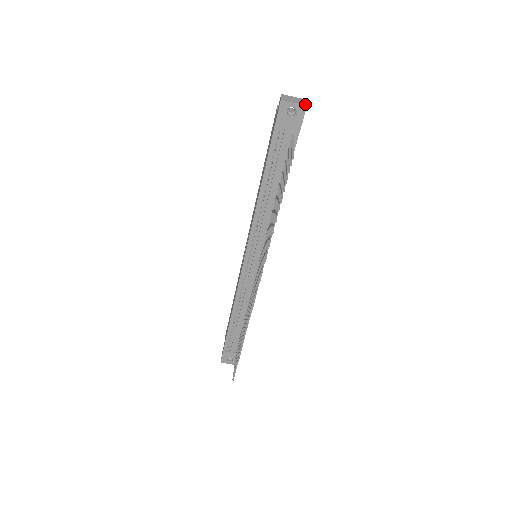
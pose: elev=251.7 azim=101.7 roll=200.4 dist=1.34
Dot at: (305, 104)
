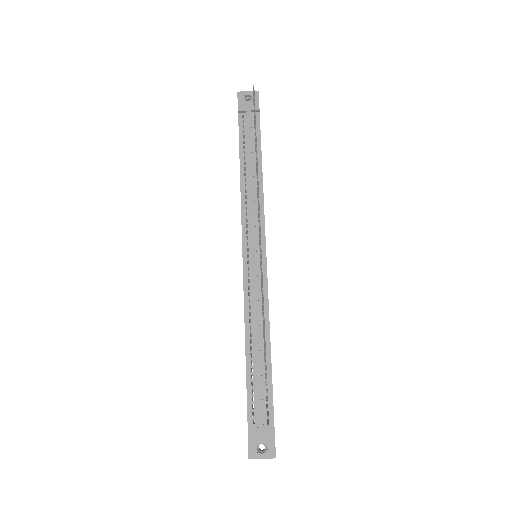
Dot at: (257, 92)
